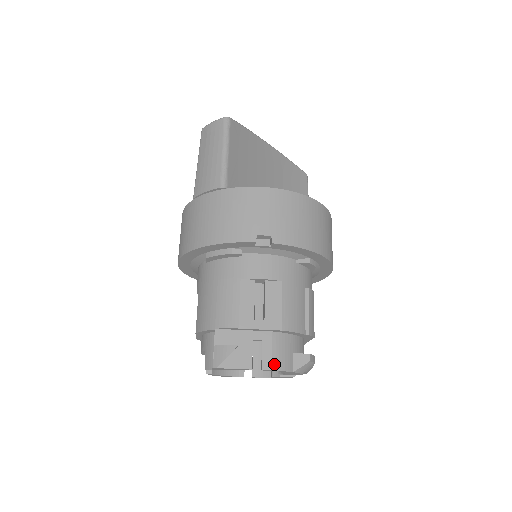
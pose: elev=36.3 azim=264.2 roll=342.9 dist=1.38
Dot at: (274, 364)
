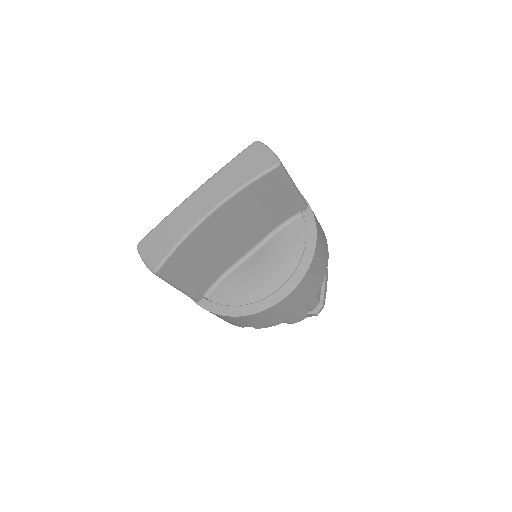
Dot at: (292, 323)
